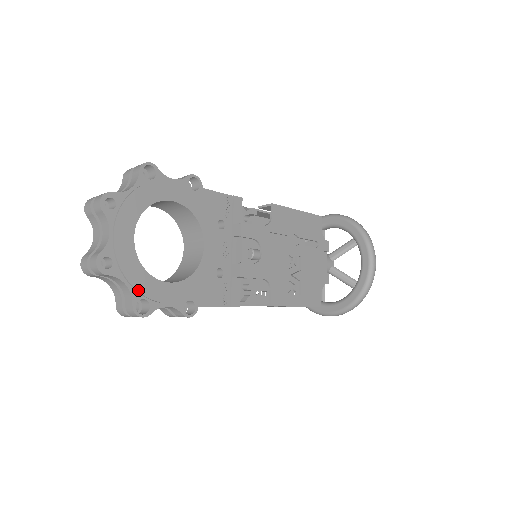
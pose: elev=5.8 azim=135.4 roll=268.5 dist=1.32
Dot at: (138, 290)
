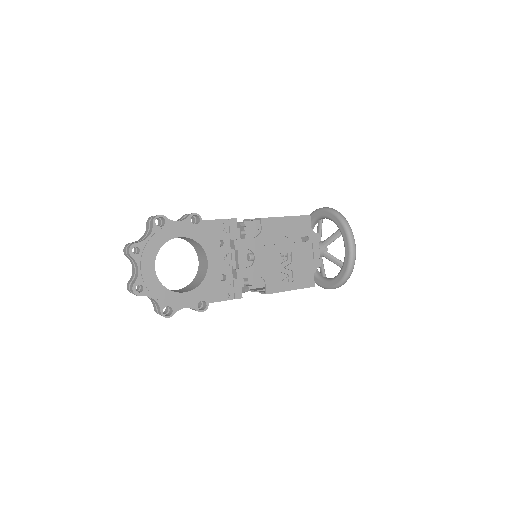
Dot at: (163, 302)
